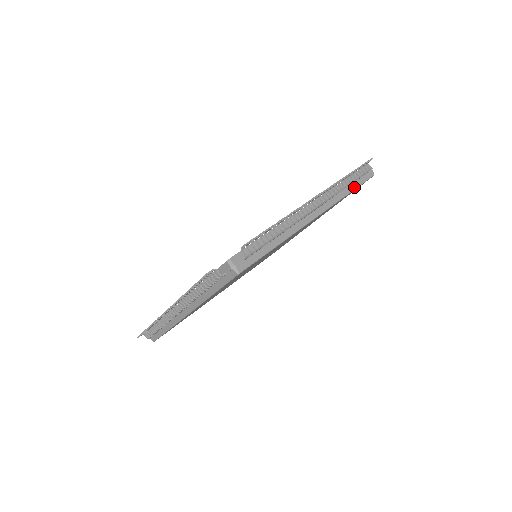
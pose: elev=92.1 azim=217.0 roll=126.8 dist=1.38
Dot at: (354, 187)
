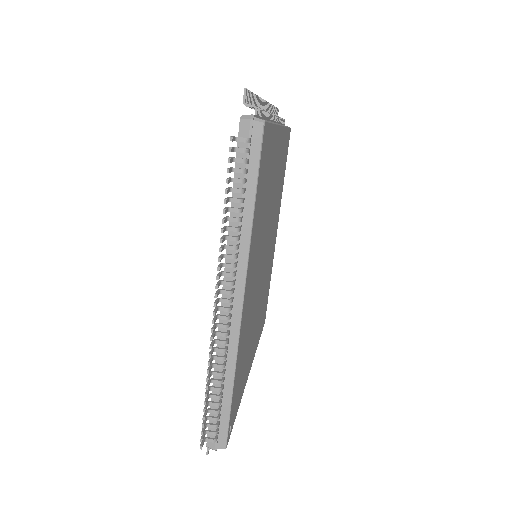
Dot at: occluded
